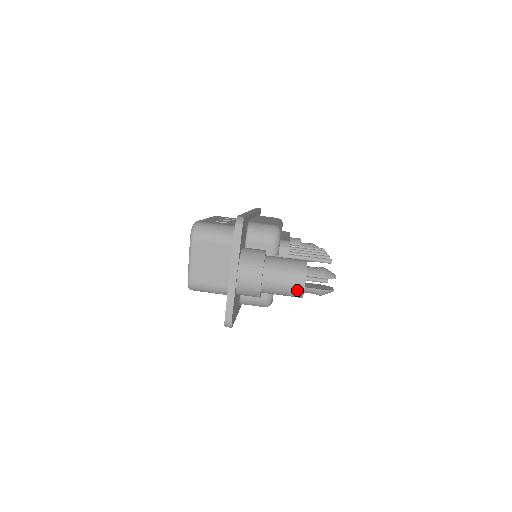
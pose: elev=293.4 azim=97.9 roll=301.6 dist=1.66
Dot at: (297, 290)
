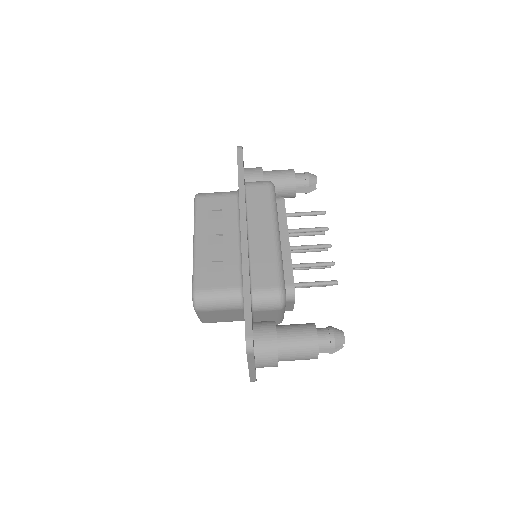
Dot at: occluded
